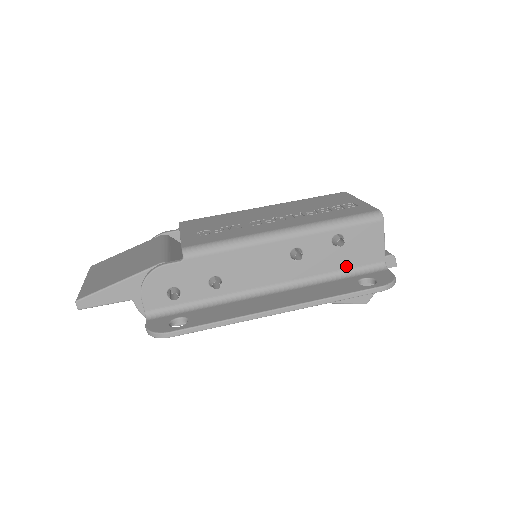
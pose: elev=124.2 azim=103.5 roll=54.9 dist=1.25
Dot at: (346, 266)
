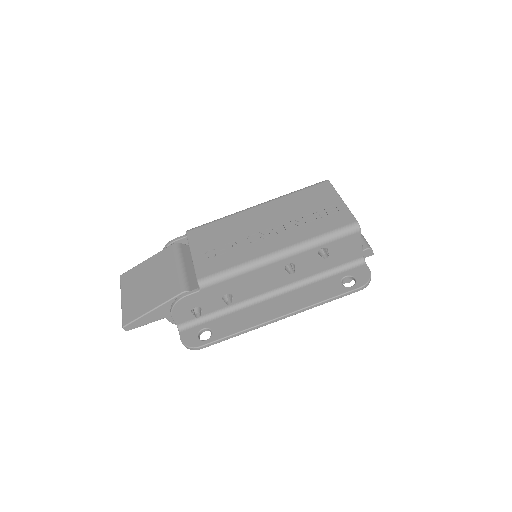
Dot at: (331, 266)
